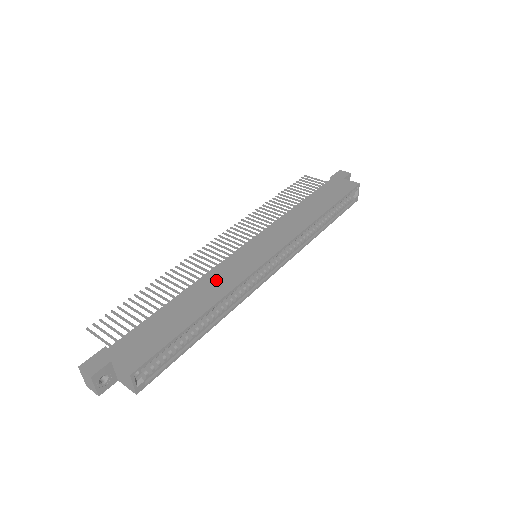
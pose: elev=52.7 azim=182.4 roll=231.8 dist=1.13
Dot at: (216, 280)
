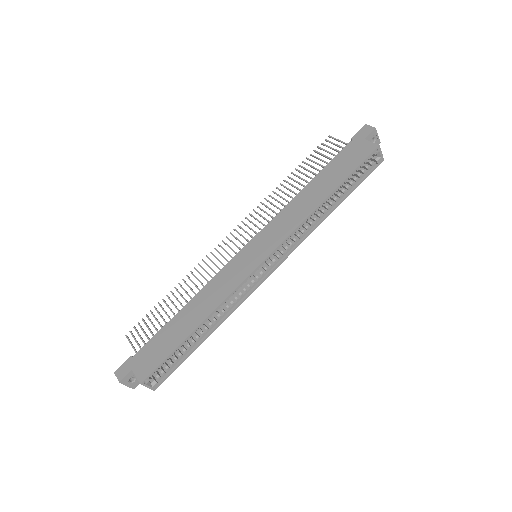
Dot at: (212, 291)
